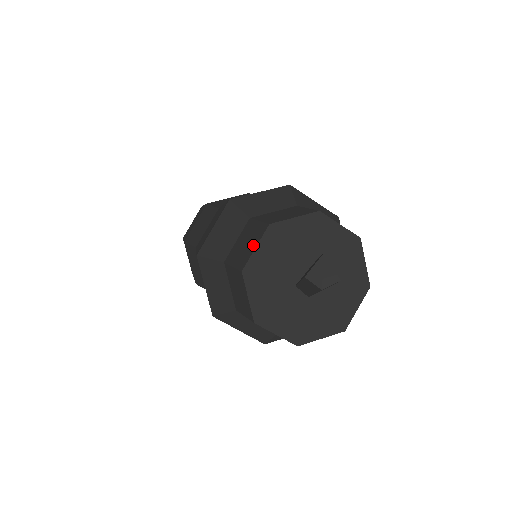
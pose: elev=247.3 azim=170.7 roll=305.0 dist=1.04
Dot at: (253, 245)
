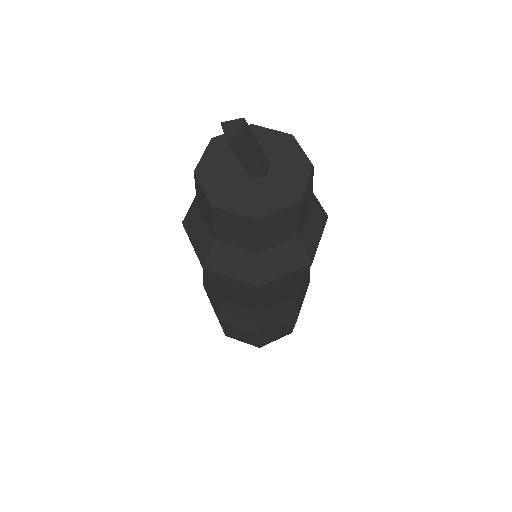
Dot at: (202, 193)
